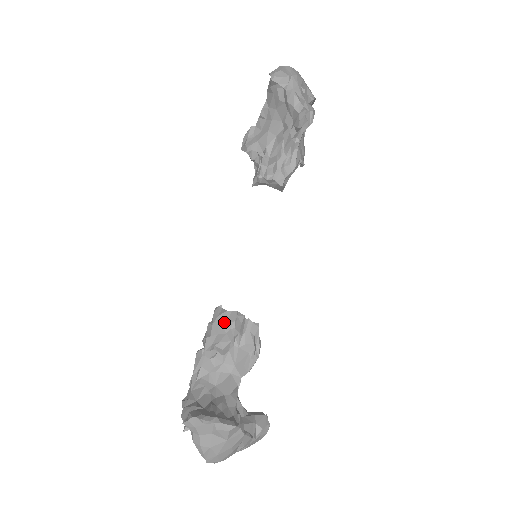
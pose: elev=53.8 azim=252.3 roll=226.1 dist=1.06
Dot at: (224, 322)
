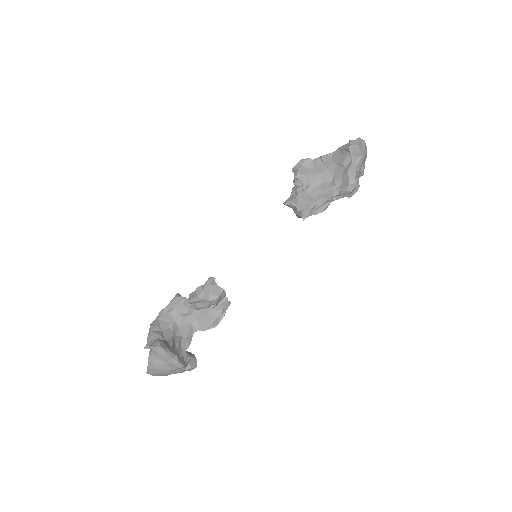
Dot at: (212, 292)
